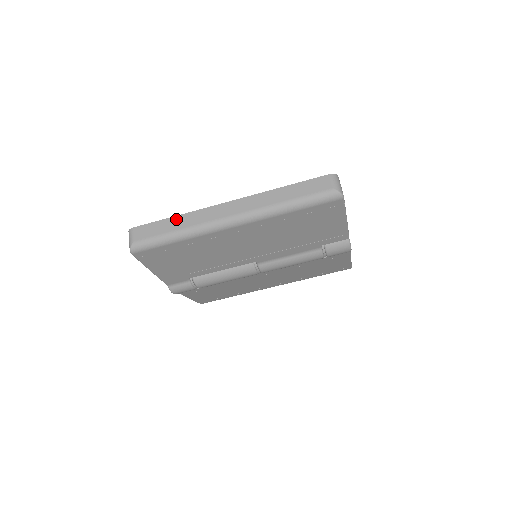
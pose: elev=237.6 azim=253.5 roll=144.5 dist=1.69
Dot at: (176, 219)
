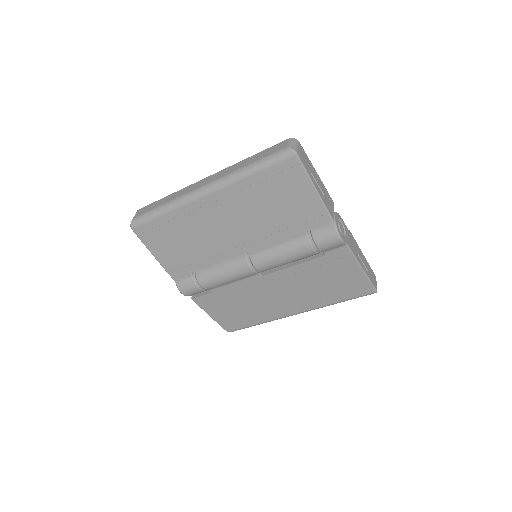
Dot at: (167, 197)
